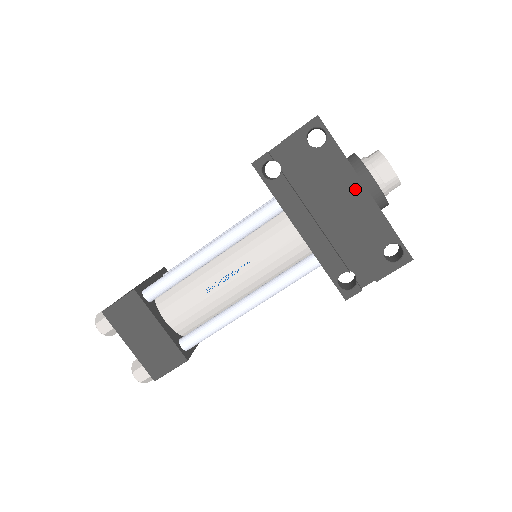
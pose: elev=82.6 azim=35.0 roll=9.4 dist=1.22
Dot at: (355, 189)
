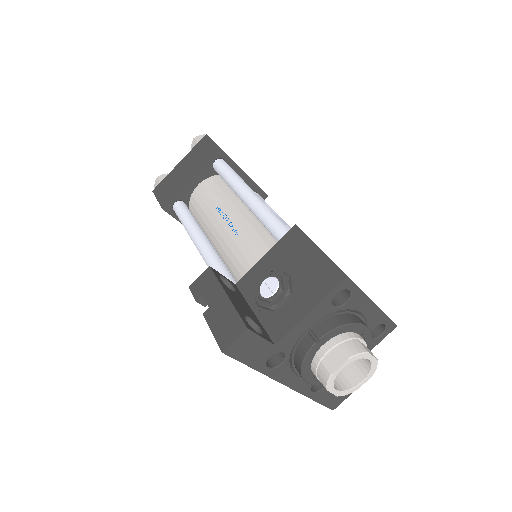
Dot at: occluded
